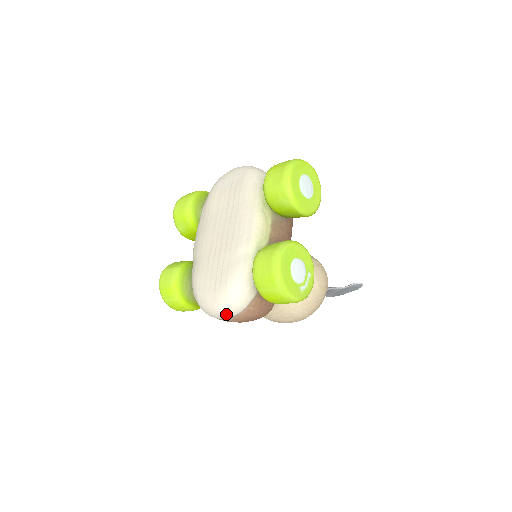
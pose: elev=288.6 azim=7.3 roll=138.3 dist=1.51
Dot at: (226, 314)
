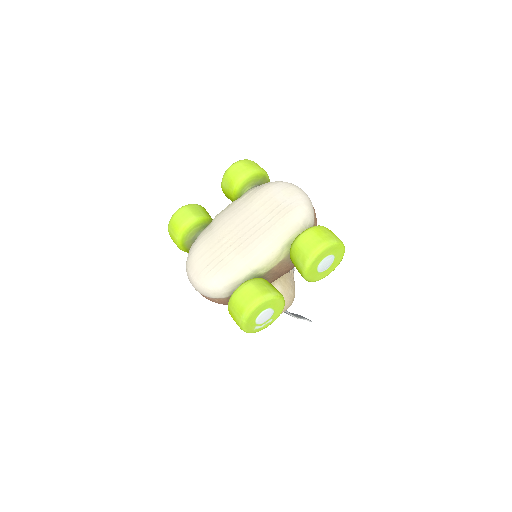
Dot at: (197, 289)
